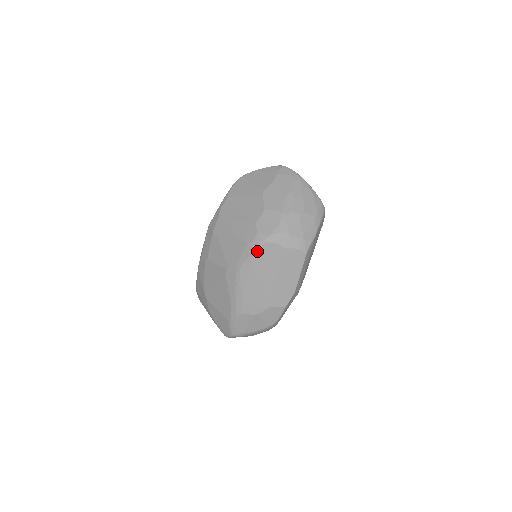
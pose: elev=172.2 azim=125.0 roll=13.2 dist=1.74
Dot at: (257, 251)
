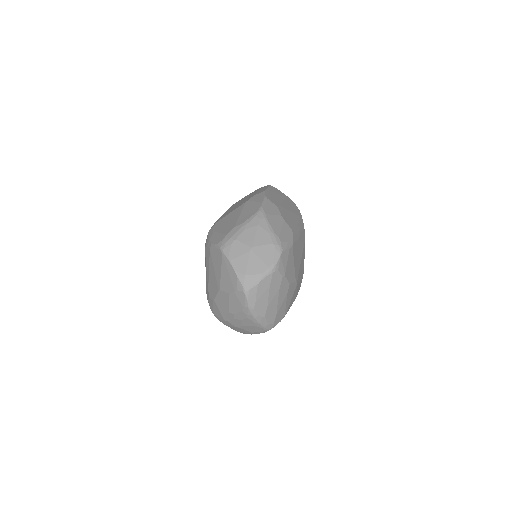
Dot at: occluded
